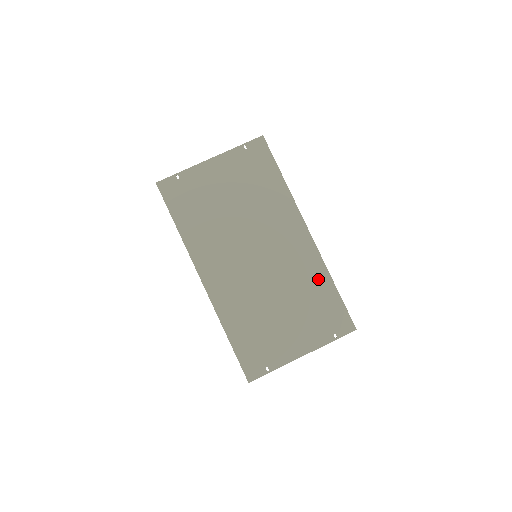
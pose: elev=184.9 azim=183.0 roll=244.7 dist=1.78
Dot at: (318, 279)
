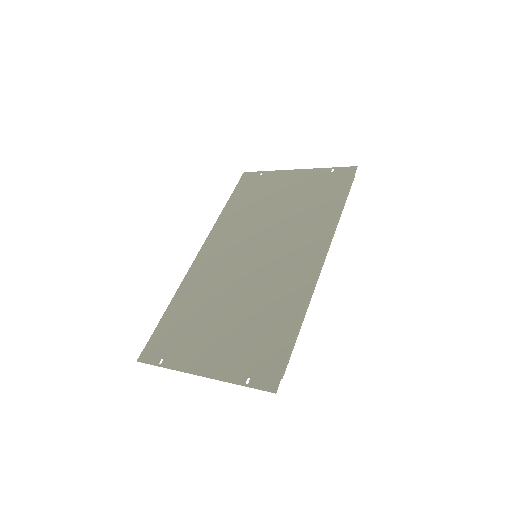
Dot at: (288, 309)
